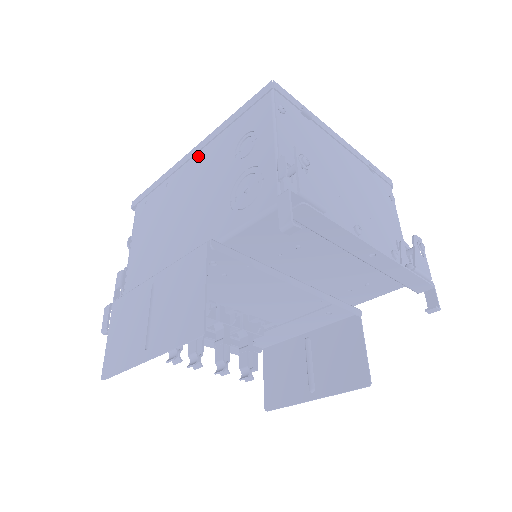
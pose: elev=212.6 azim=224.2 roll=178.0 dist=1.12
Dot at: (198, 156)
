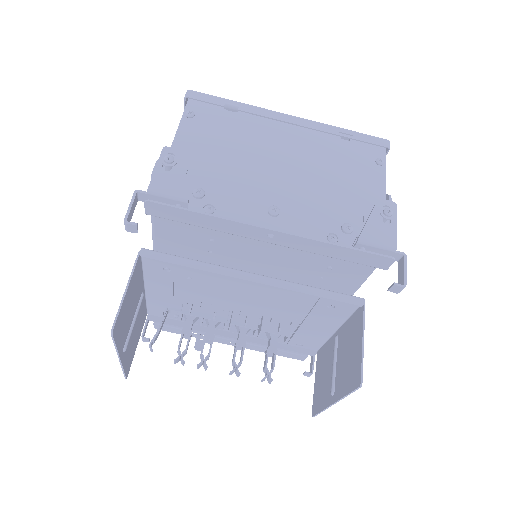
Dot at: occluded
